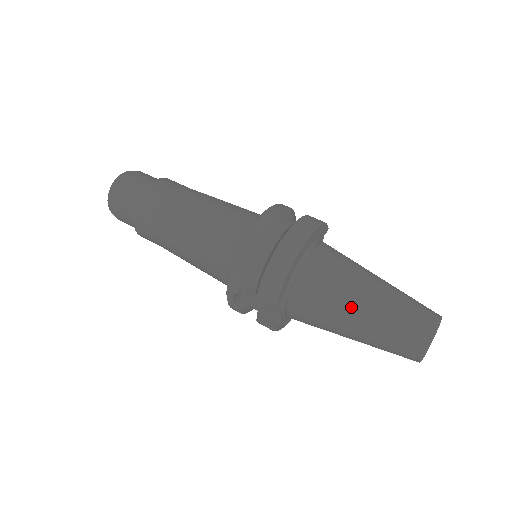
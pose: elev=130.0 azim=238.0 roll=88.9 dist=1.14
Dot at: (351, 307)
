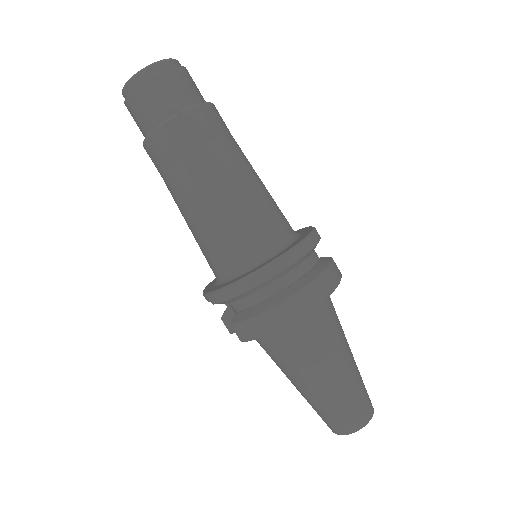
Dot at: (307, 378)
